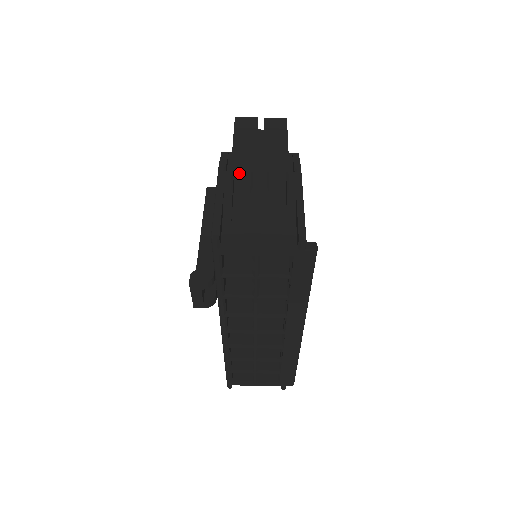
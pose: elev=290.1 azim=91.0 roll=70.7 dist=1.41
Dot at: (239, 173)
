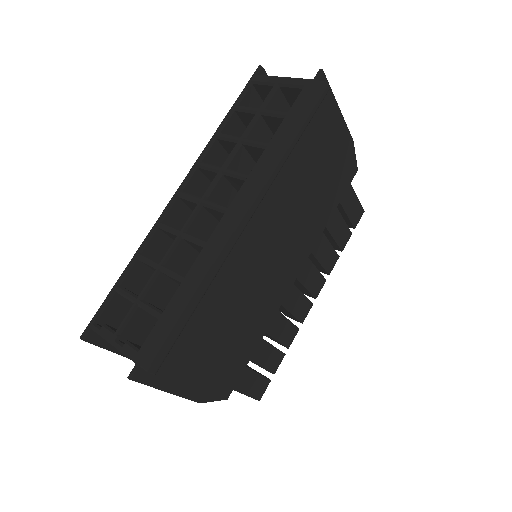
Dot at: occluded
